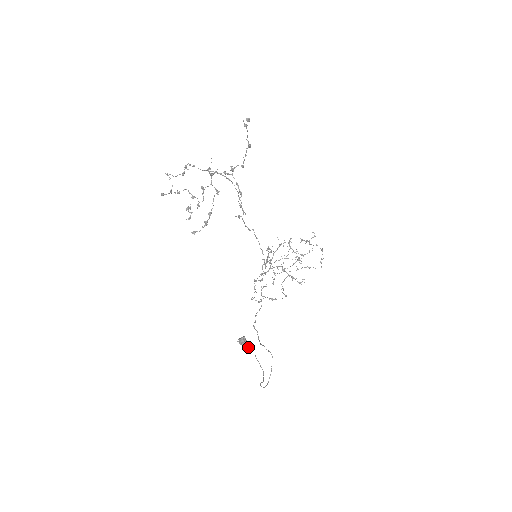
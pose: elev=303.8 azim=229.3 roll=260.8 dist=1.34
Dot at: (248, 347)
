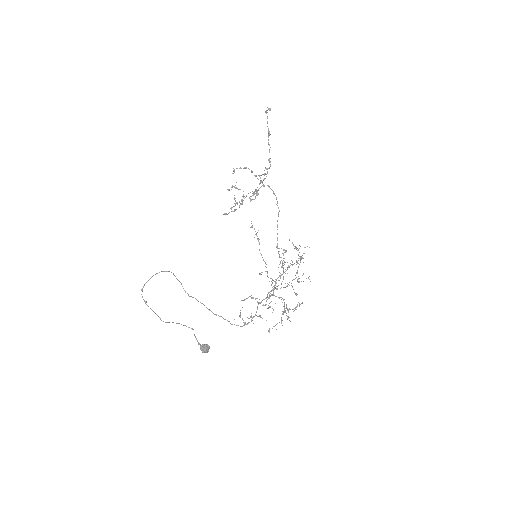
Dot at: occluded
